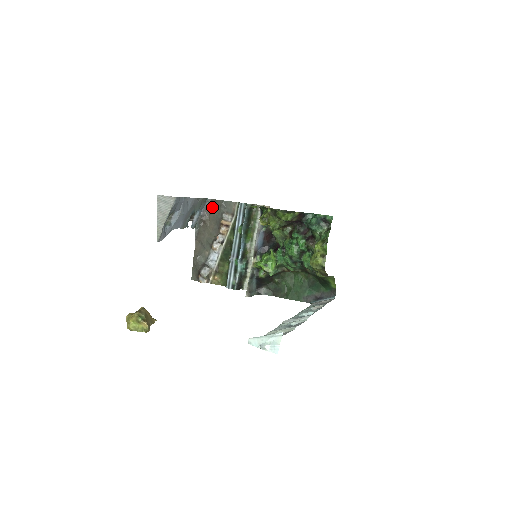
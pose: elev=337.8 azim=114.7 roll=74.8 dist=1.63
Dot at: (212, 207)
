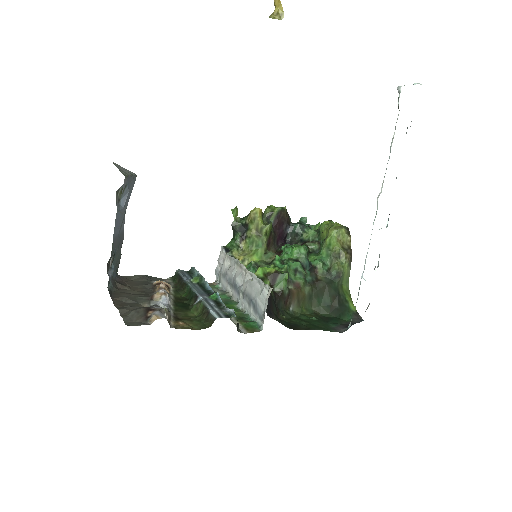
Dot at: (127, 281)
